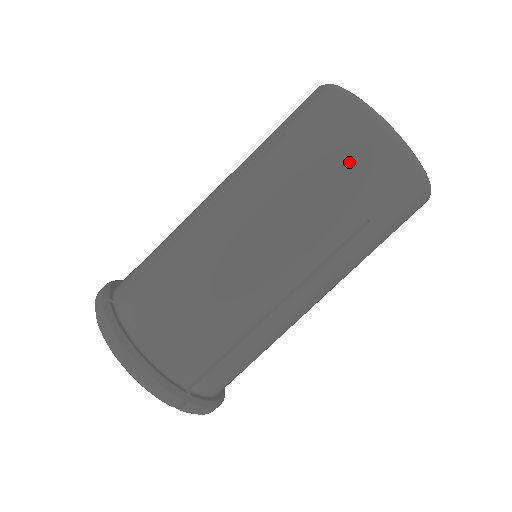
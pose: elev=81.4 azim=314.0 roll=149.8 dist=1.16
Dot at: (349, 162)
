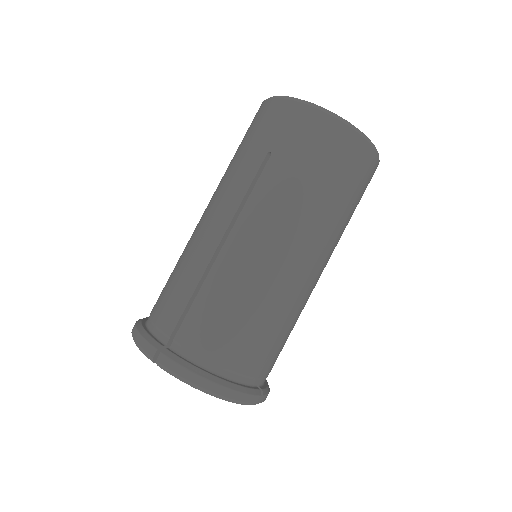
Dot at: (249, 131)
